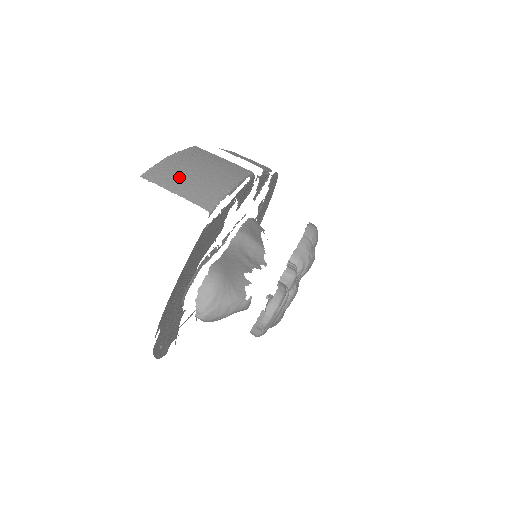
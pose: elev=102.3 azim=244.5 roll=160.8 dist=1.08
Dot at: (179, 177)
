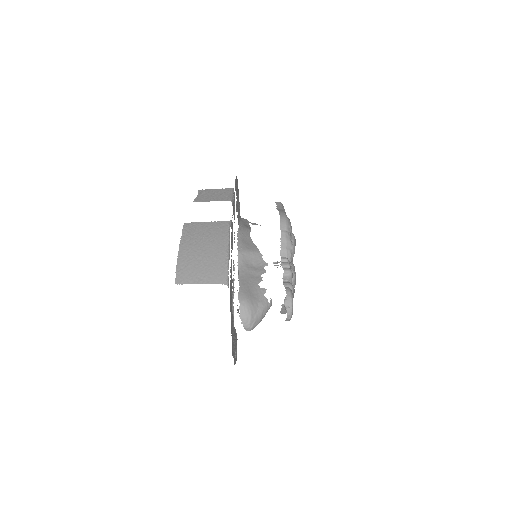
Dot at: (195, 268)
